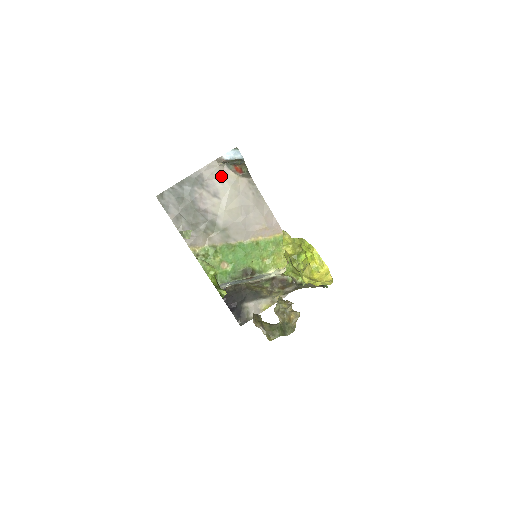
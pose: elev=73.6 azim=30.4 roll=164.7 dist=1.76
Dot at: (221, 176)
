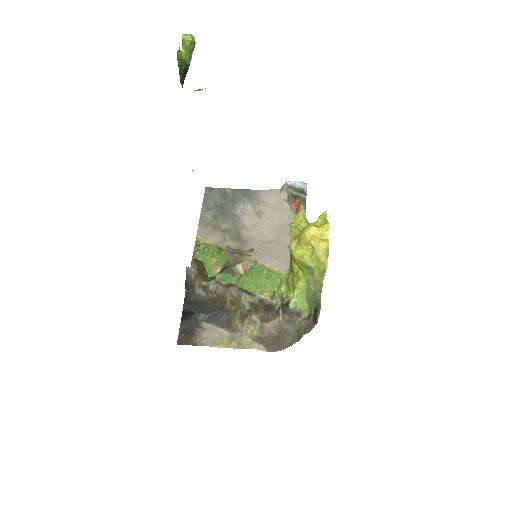
Dot at: (276, 203)
